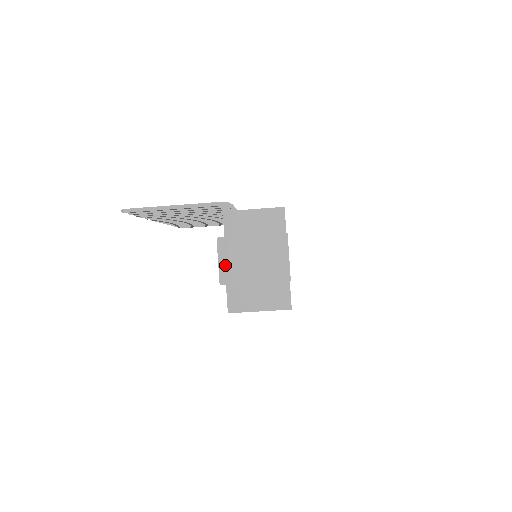
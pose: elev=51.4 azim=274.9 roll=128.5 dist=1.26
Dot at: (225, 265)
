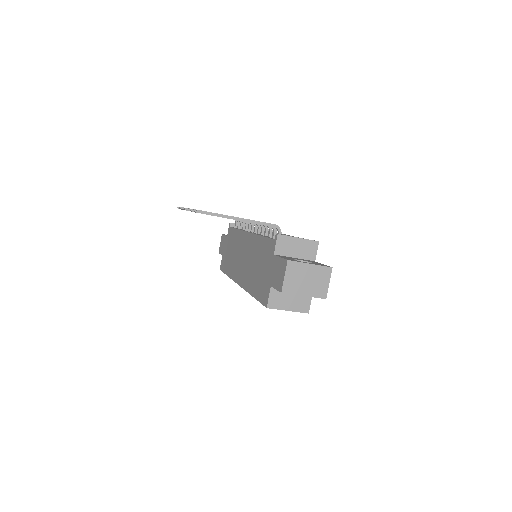
Dot at: (288, 280)
